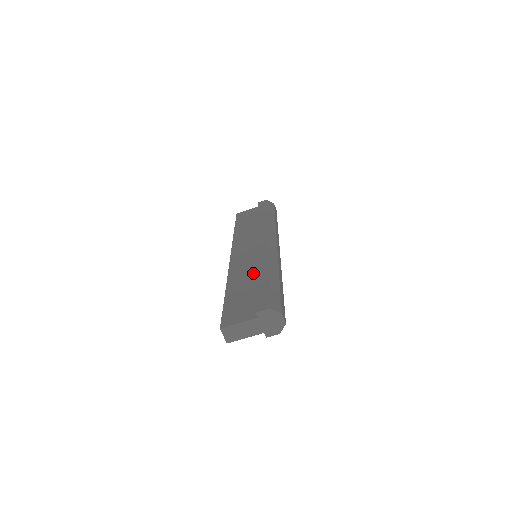
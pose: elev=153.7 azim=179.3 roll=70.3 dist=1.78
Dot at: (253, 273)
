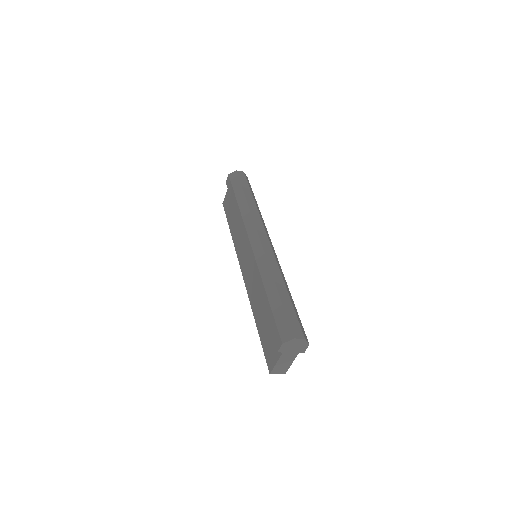
Dot at: occluded
